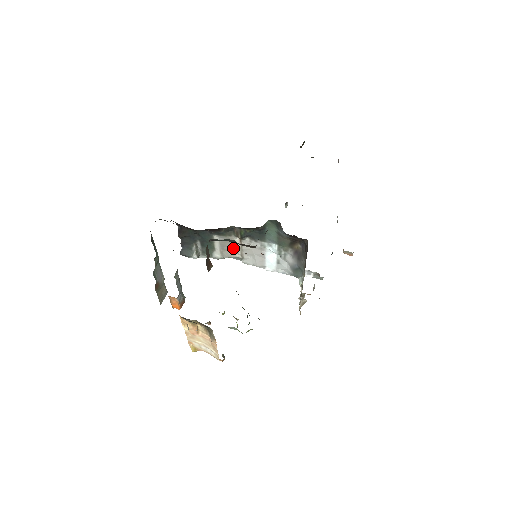
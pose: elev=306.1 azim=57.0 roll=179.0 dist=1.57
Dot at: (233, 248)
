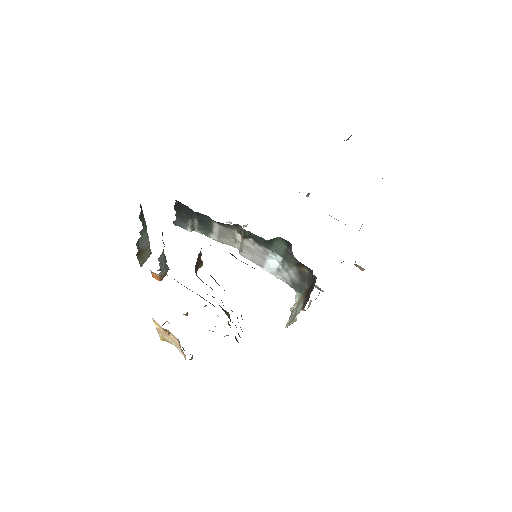
Dot at: (233, 238)
